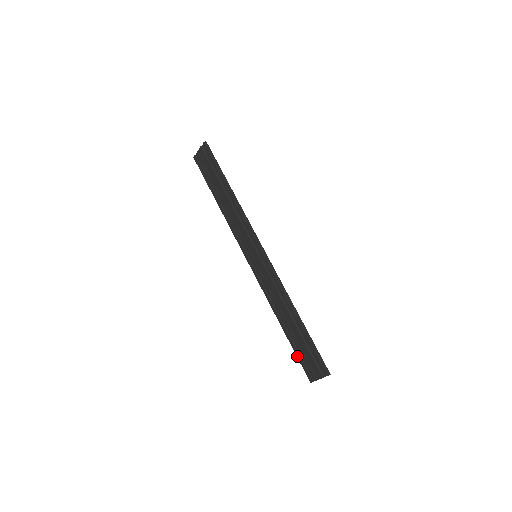
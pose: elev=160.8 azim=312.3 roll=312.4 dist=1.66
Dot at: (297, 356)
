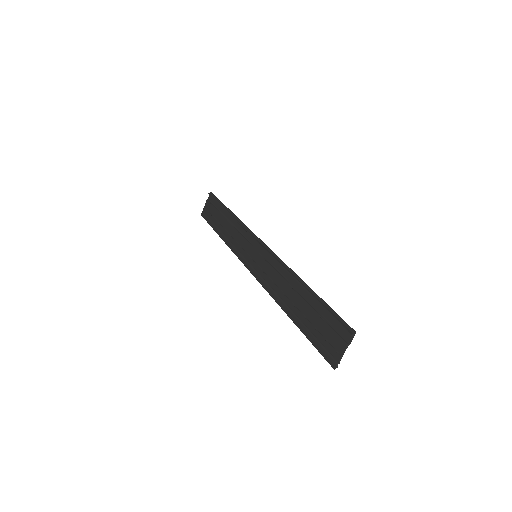
Dot at: (311, 342)
